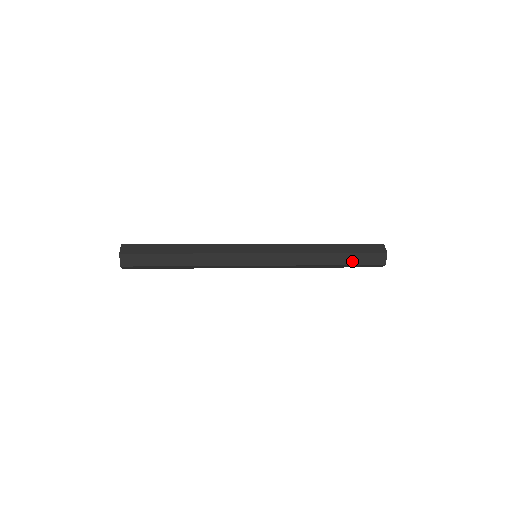
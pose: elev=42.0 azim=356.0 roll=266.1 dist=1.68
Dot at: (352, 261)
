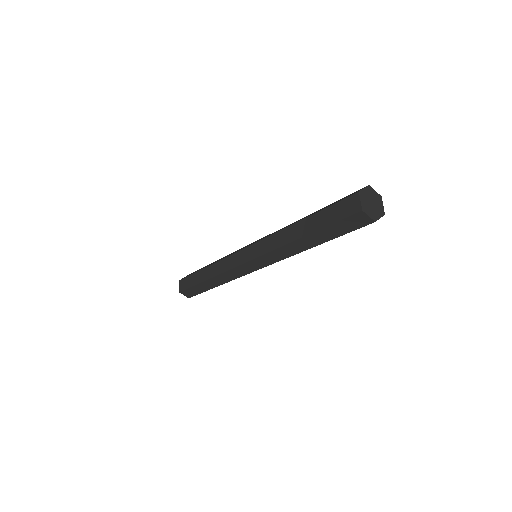
Dot at: (322, 222)
